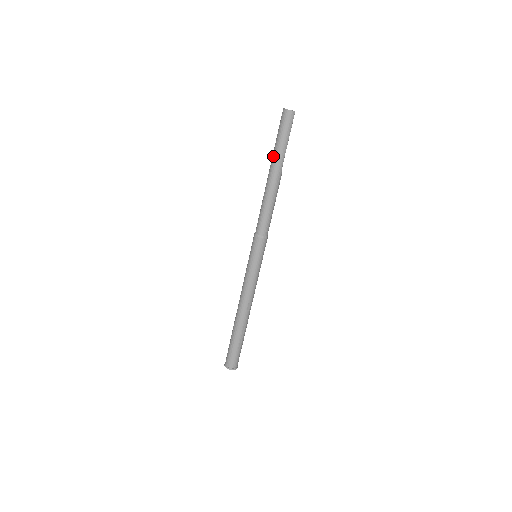
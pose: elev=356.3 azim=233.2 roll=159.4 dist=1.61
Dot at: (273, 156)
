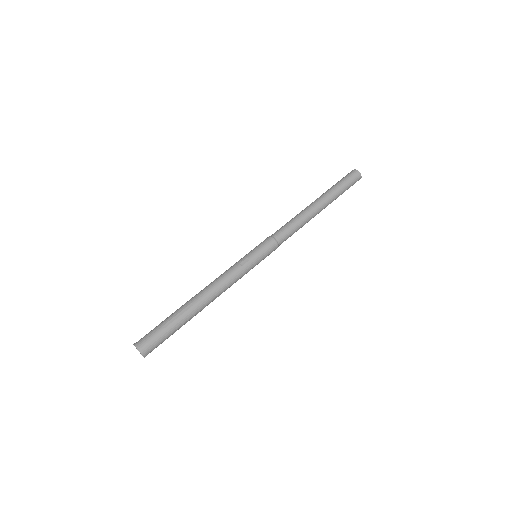
Dot at: (329, 192)
